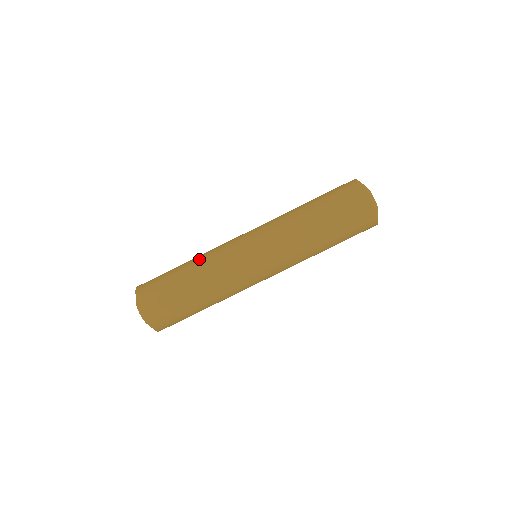
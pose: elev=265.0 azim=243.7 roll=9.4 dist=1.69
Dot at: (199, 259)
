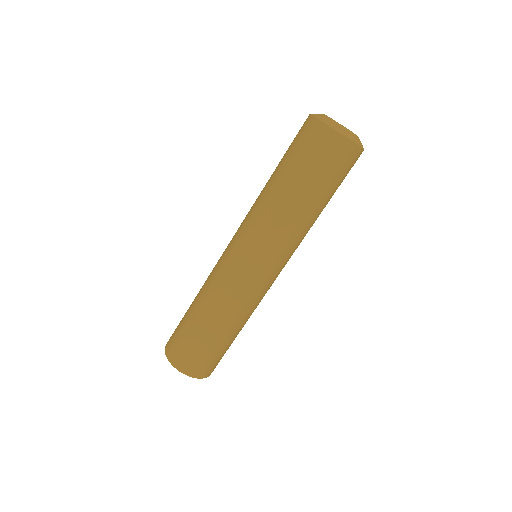
Dot at: (218, 311)
